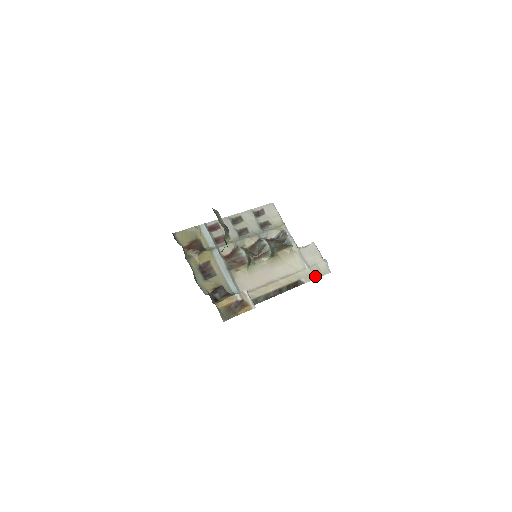
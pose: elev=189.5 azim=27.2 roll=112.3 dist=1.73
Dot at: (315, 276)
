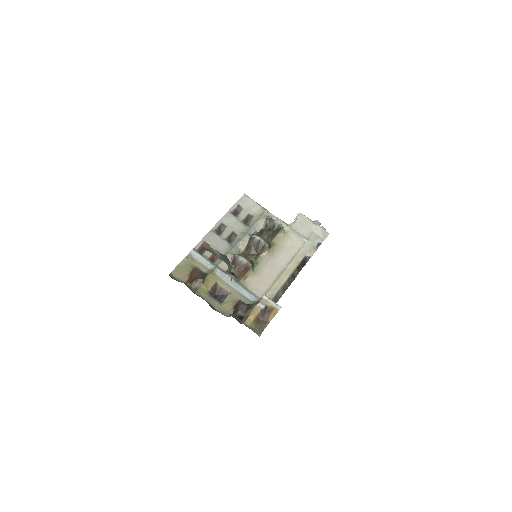
Dot at: (317, 245)
